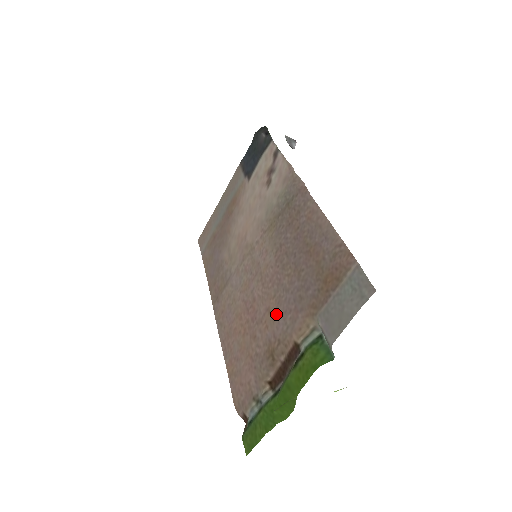
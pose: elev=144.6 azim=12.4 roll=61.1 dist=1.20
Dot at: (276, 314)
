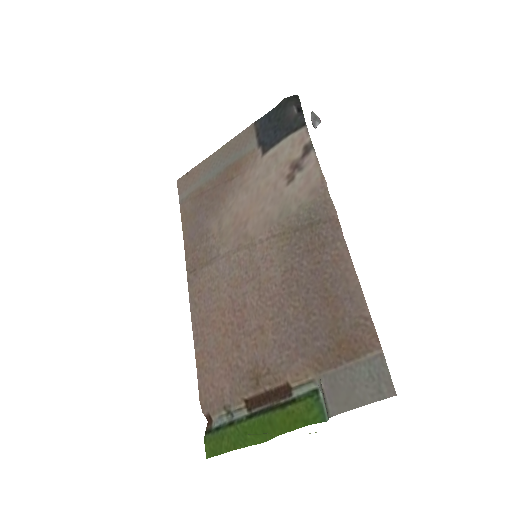
Dot at: (271, 340)
